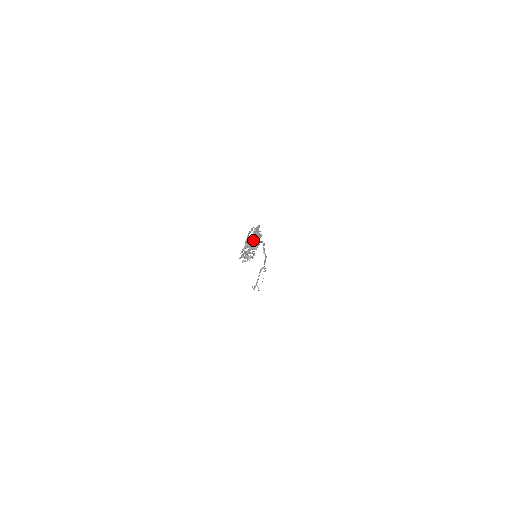
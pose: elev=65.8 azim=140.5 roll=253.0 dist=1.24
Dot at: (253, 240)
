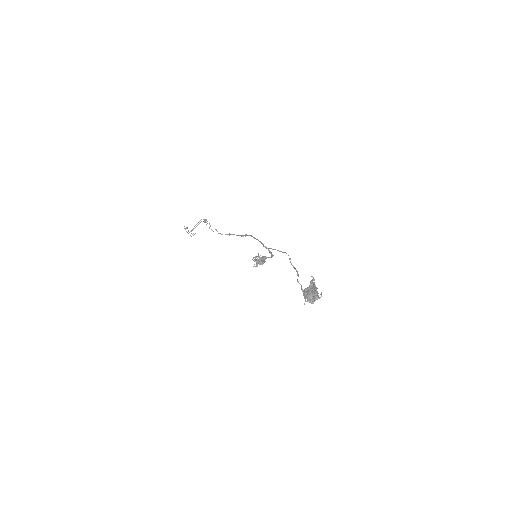
Dot at: (316, 298)
